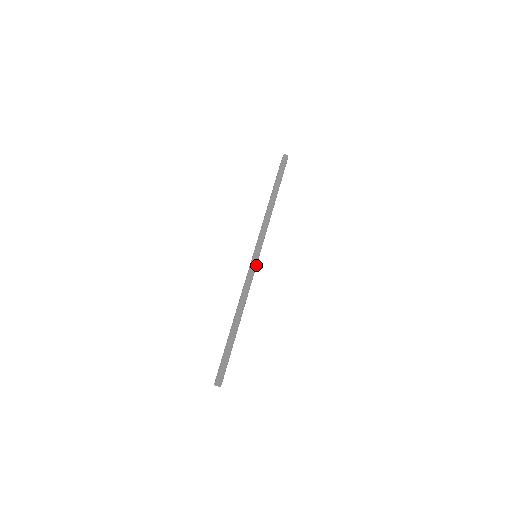
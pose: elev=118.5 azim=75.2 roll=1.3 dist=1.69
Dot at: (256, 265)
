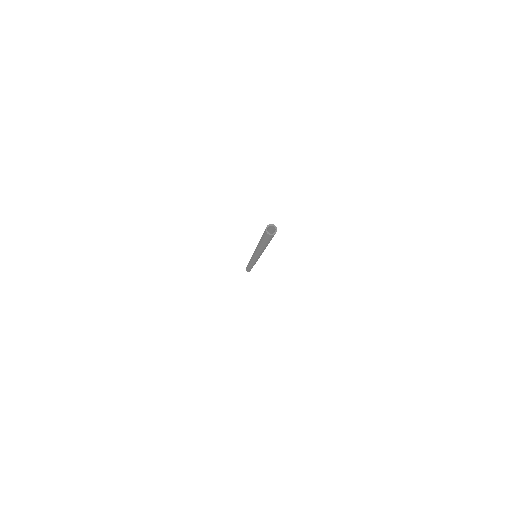
Dot at: occluded
